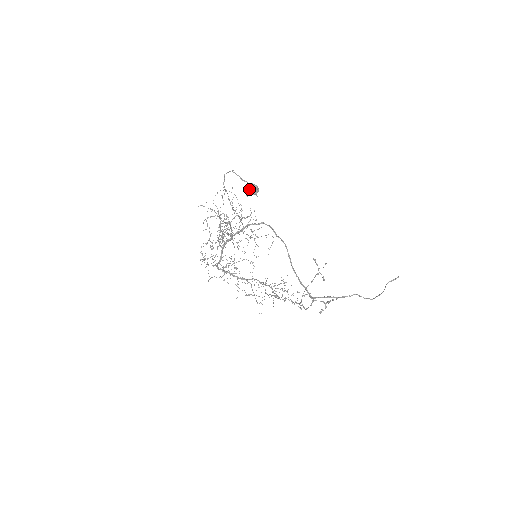
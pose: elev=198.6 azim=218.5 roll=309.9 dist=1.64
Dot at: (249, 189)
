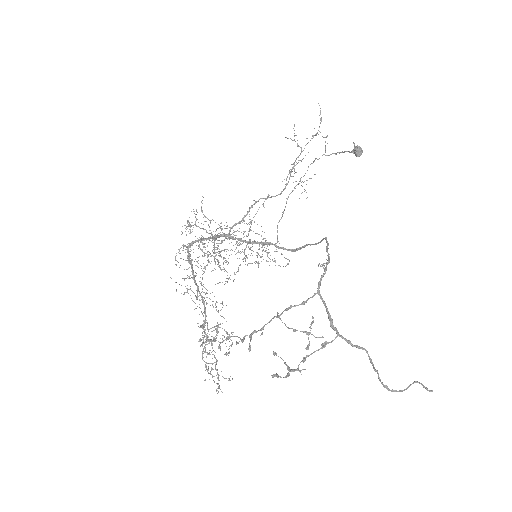
Dot at: (356, 146)
